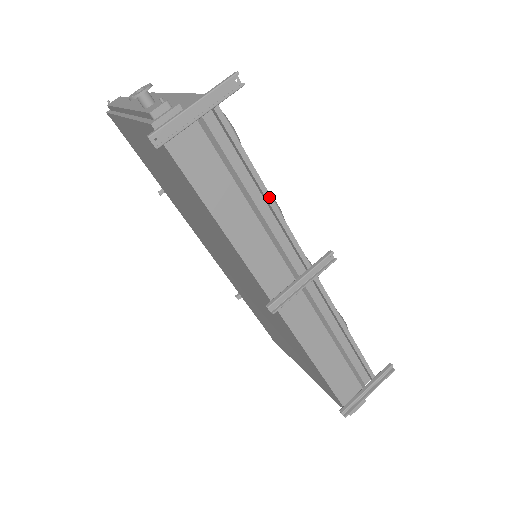
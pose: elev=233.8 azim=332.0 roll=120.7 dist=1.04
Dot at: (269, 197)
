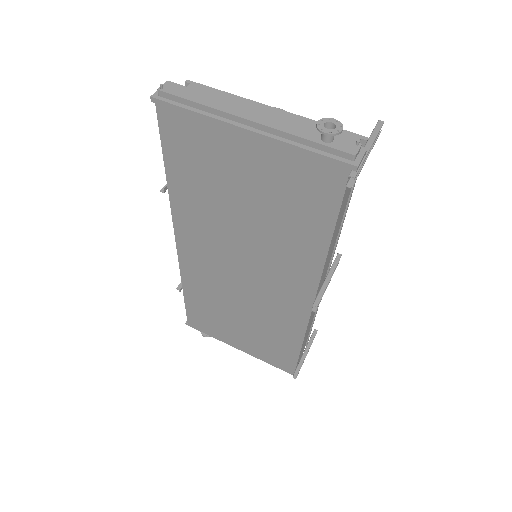
Dot at: occluded
